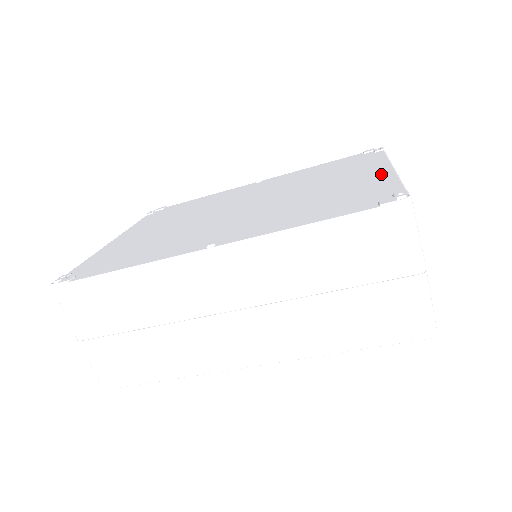
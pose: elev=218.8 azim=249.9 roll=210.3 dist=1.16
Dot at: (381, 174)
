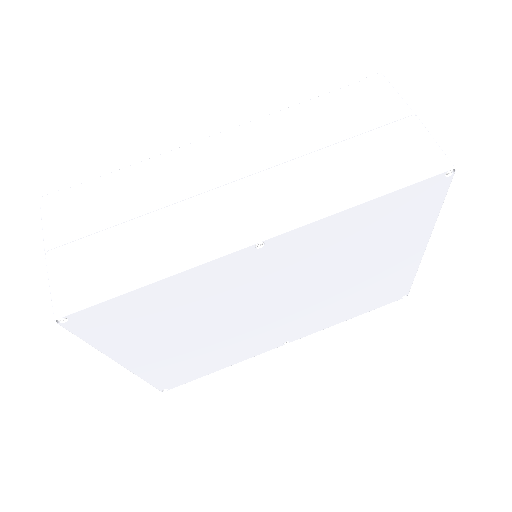
Dot at: occluded
